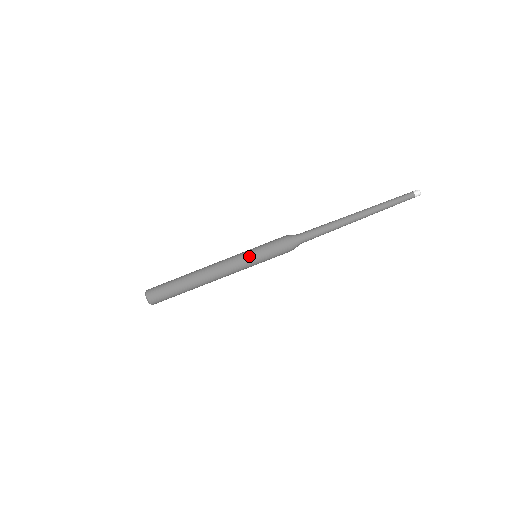
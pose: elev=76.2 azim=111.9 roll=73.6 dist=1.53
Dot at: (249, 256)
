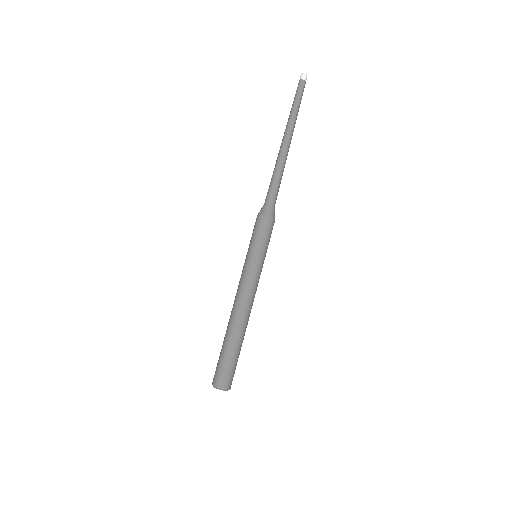
Dot at: (248, 260)
